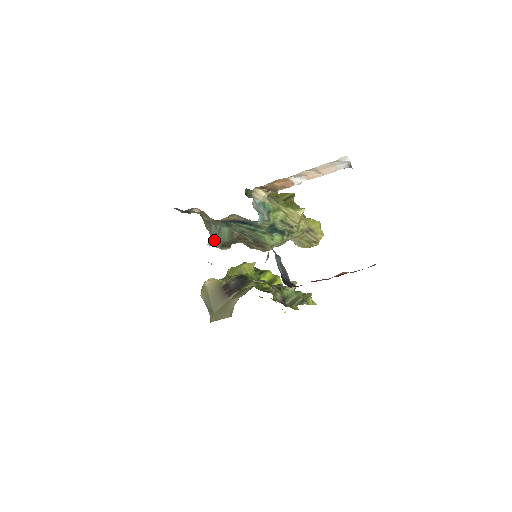
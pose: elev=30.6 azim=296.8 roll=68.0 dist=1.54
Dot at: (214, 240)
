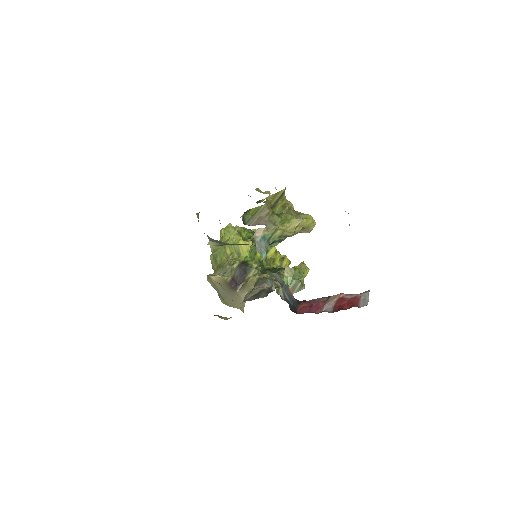
Dot at: (213, 242)
